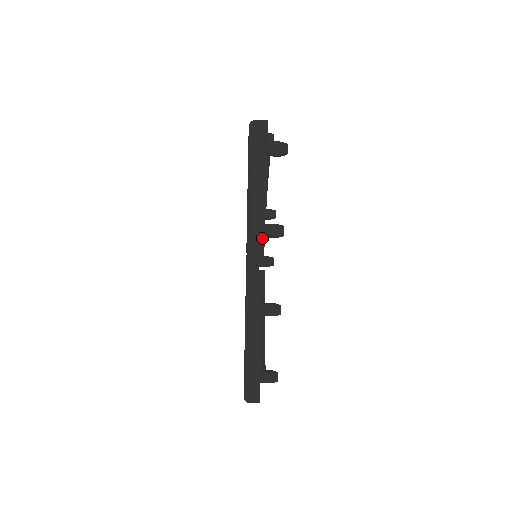
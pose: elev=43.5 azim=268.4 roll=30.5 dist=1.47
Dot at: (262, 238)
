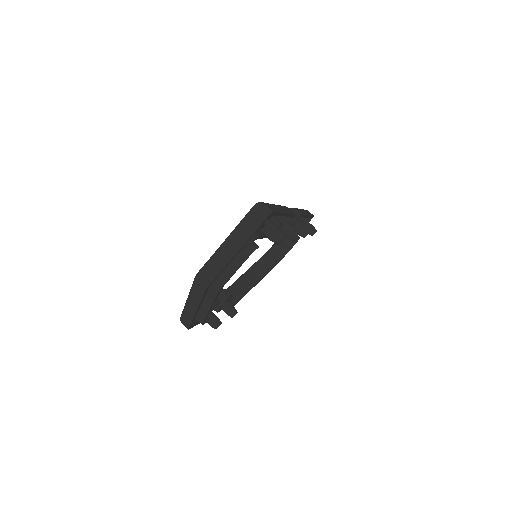
Dot at: (302, 213)
